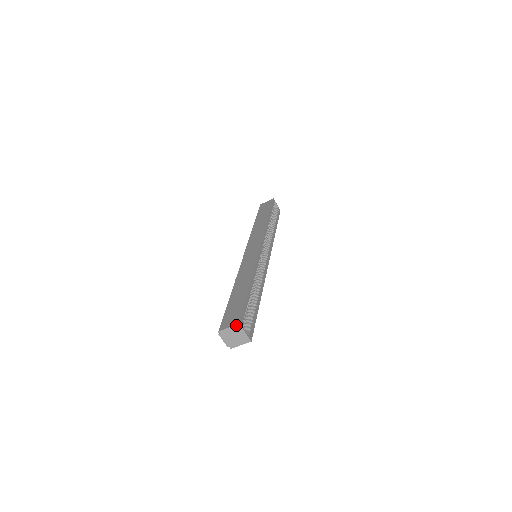
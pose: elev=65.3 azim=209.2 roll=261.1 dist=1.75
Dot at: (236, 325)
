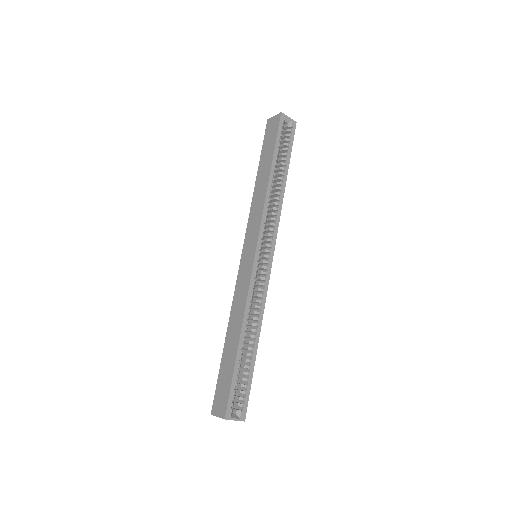
Dot at: occluded
